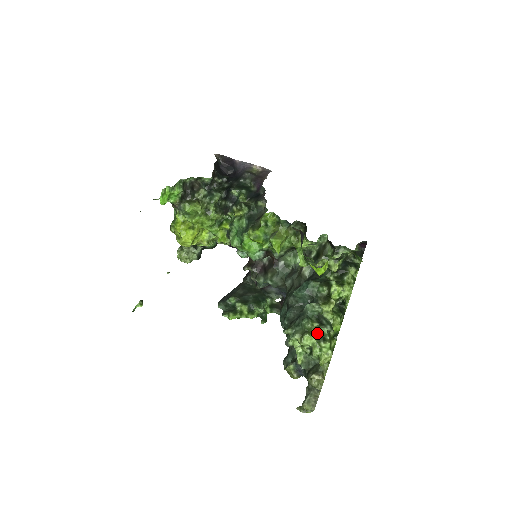
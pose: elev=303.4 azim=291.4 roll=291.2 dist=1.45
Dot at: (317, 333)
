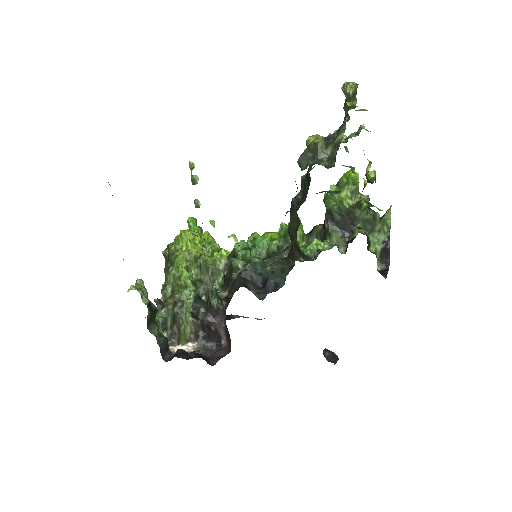
Dot at: occluded
